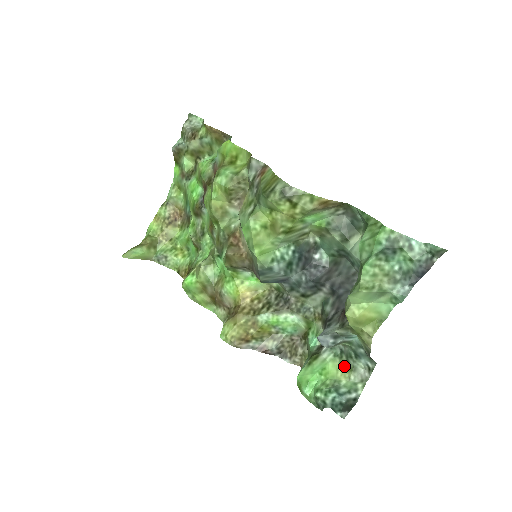
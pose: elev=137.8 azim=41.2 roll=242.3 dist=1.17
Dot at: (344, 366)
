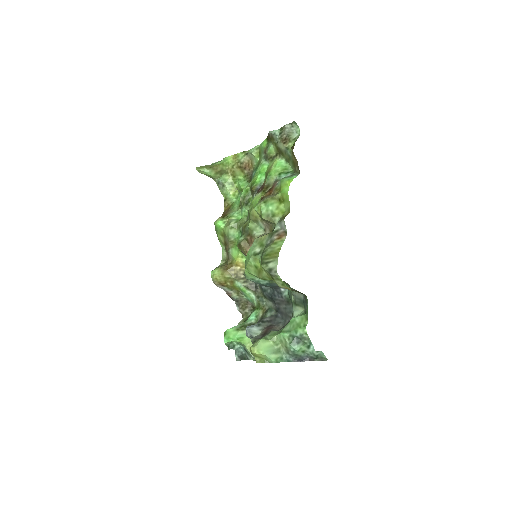
Dot at: occluded
